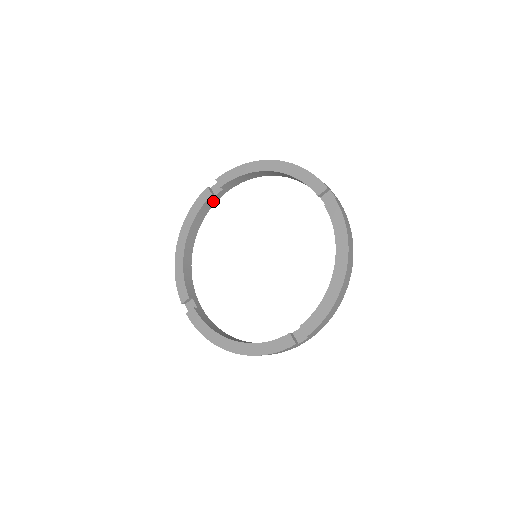
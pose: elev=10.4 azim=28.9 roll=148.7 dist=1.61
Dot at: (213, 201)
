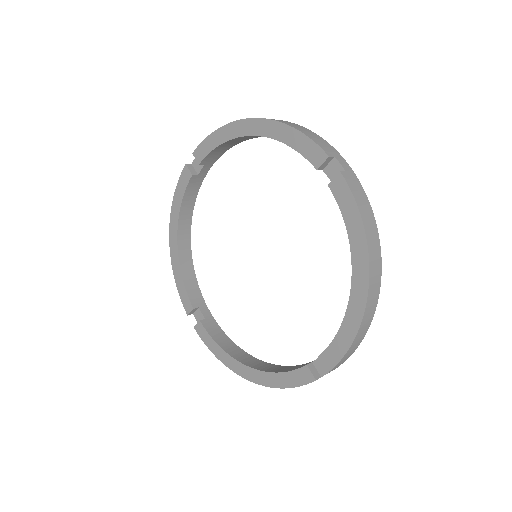
Dot at: (198, 180)
